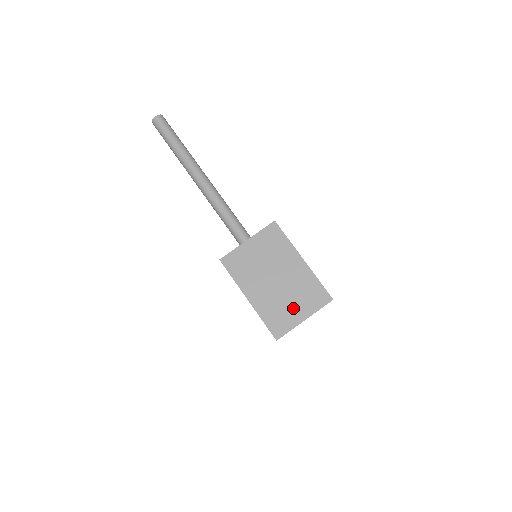
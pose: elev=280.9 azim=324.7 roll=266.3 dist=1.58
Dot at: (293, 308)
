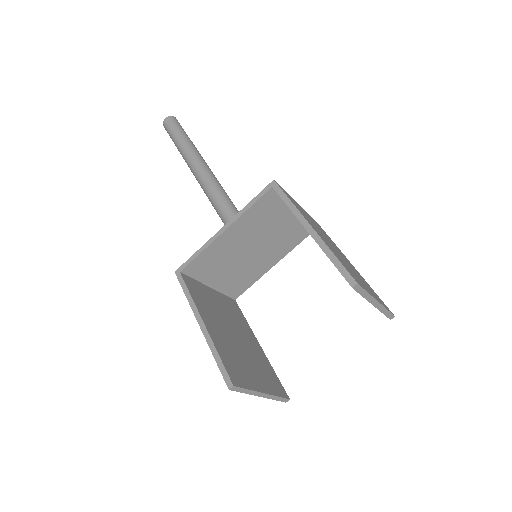
Dot at: (361, 281)
